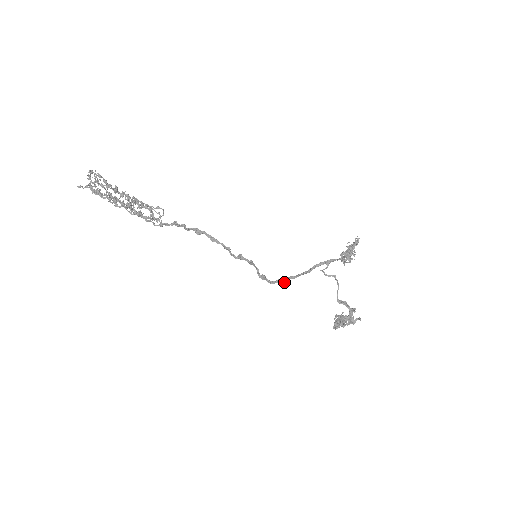
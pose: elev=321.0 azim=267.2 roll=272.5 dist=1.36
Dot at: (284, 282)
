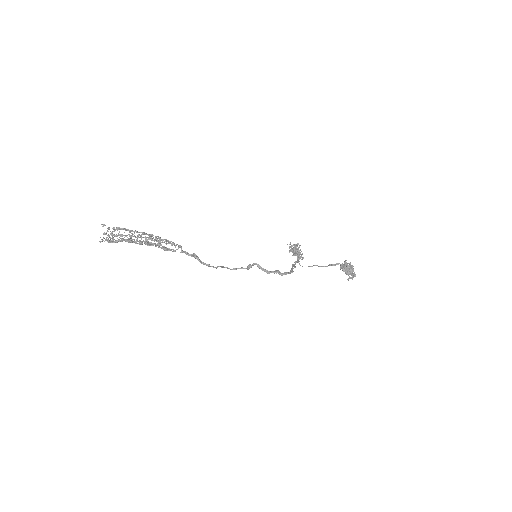
Dot at: (292, 272)
